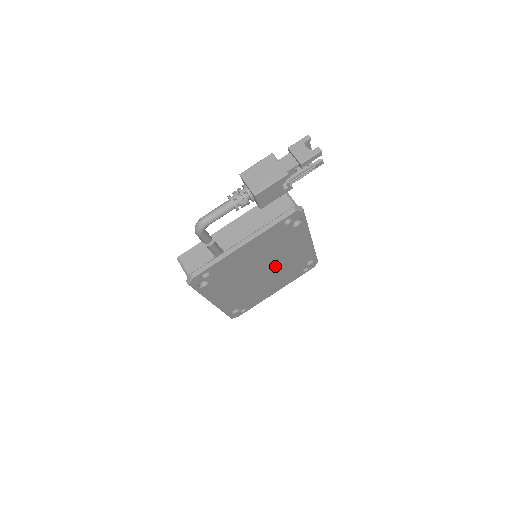
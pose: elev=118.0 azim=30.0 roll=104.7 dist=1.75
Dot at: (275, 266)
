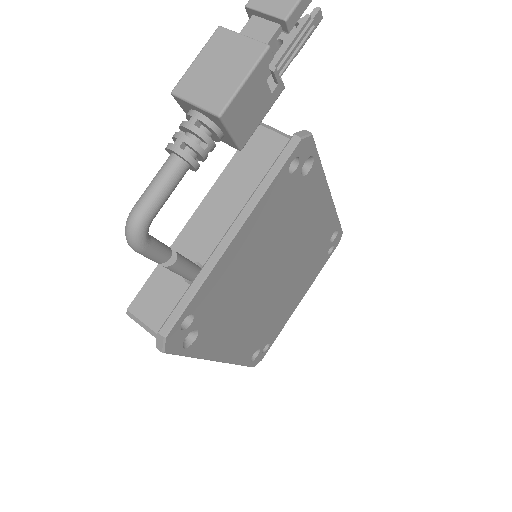
Dot at: (291, 260)
